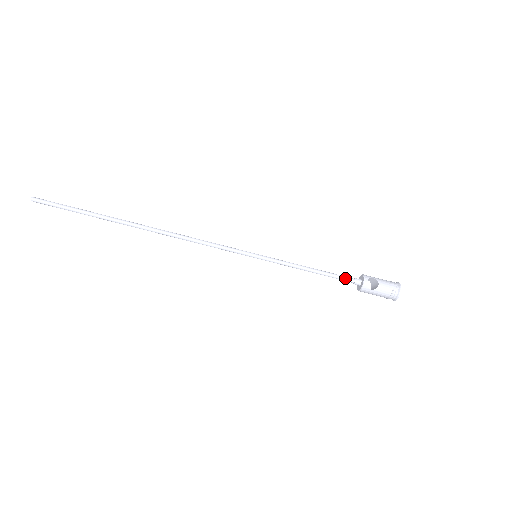
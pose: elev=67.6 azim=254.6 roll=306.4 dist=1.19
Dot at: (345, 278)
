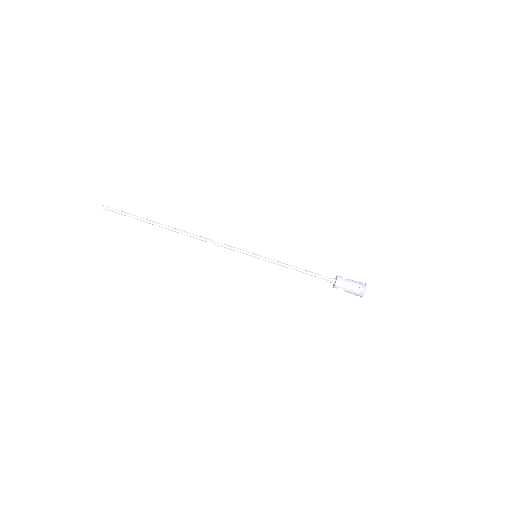
Dot at: (323, 276)
